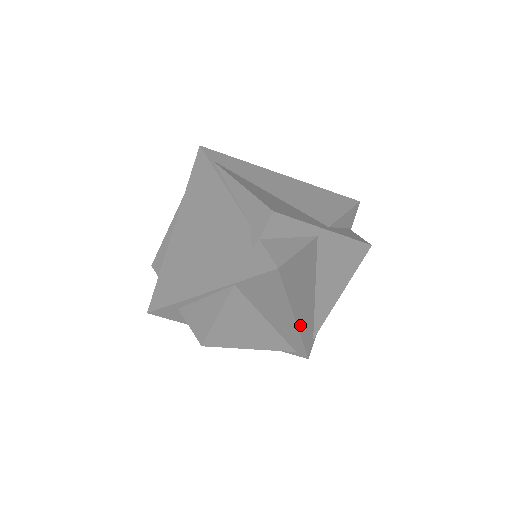
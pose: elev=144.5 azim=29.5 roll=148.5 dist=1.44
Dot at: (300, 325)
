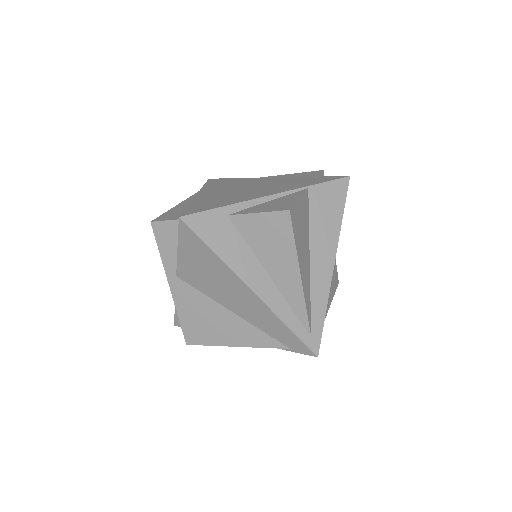
Dot at: (330, 280)
